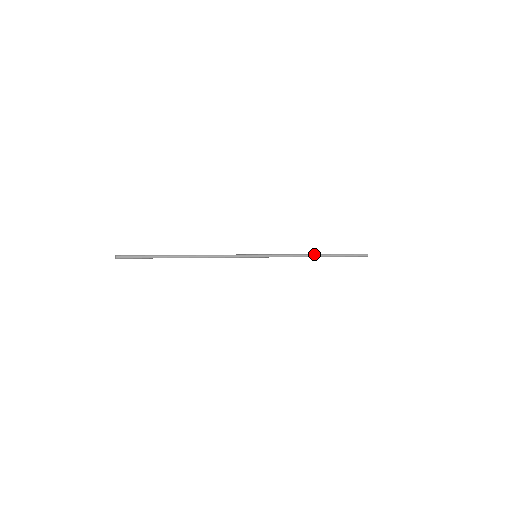
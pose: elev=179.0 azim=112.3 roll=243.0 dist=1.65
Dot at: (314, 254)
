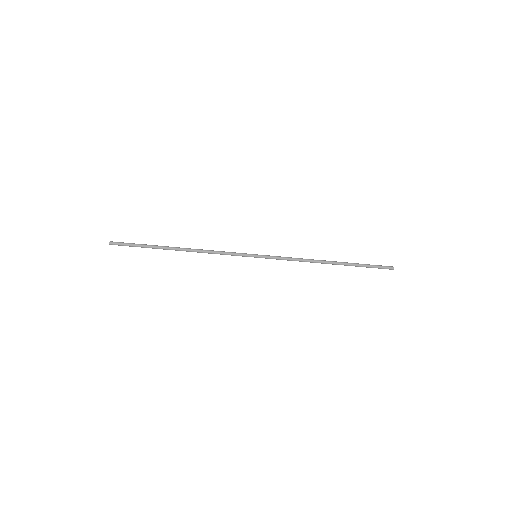
Dot at: (325, 260)
